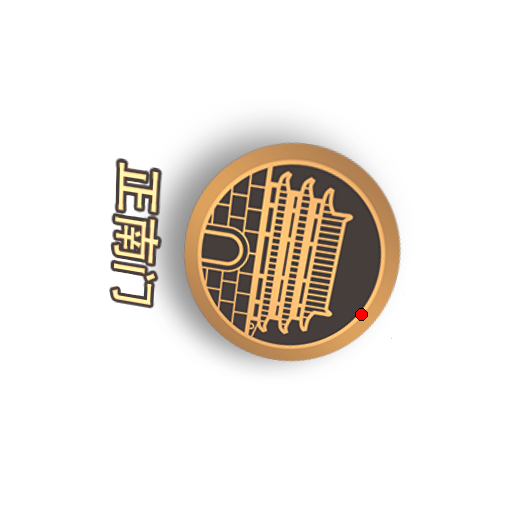
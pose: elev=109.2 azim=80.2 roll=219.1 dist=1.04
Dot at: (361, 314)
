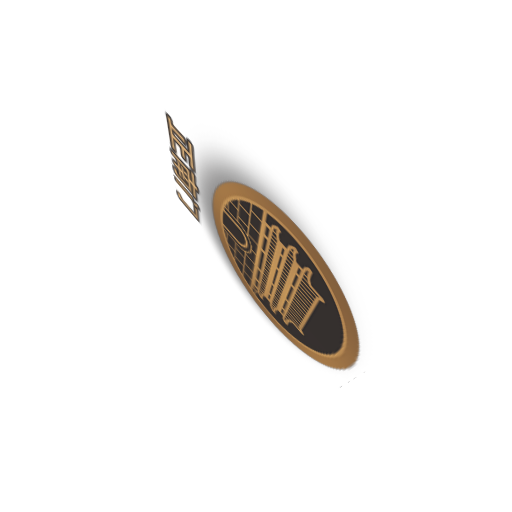
Dot at: (323, 355)
